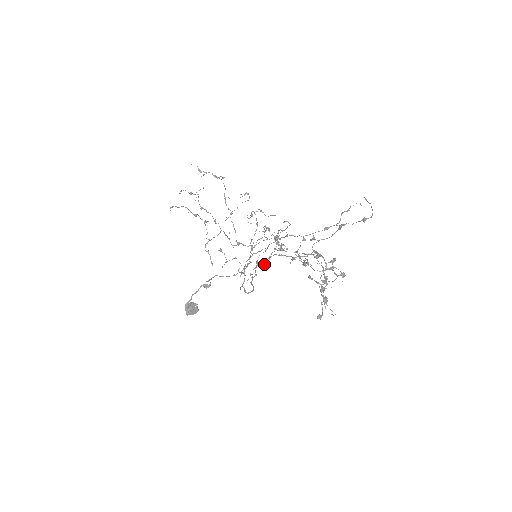
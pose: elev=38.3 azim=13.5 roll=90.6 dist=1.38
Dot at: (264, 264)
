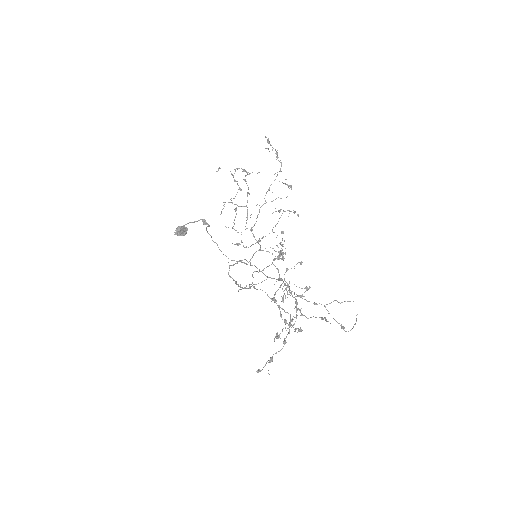
Dot at: (254, 287)
